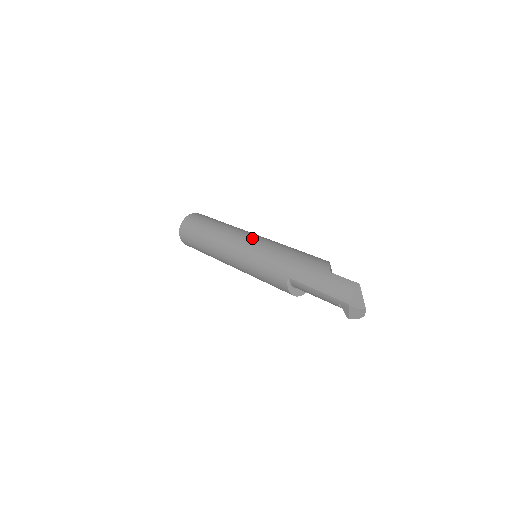
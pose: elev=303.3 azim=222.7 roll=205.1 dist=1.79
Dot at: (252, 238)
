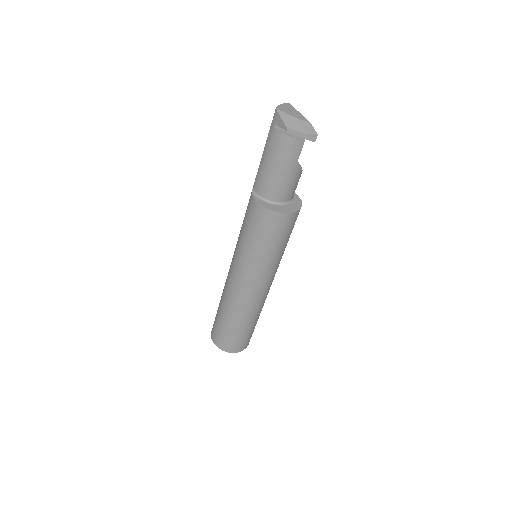
Dot at: occluded
